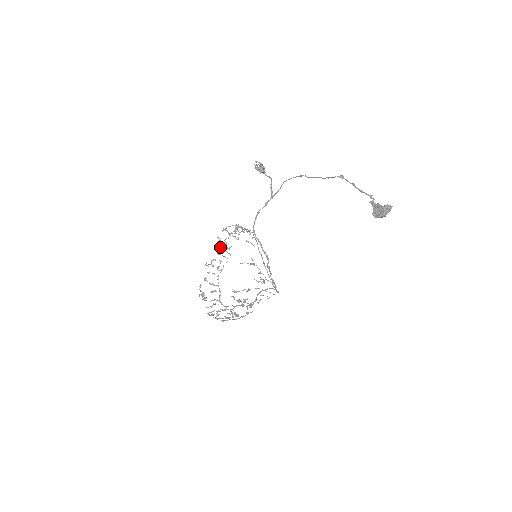
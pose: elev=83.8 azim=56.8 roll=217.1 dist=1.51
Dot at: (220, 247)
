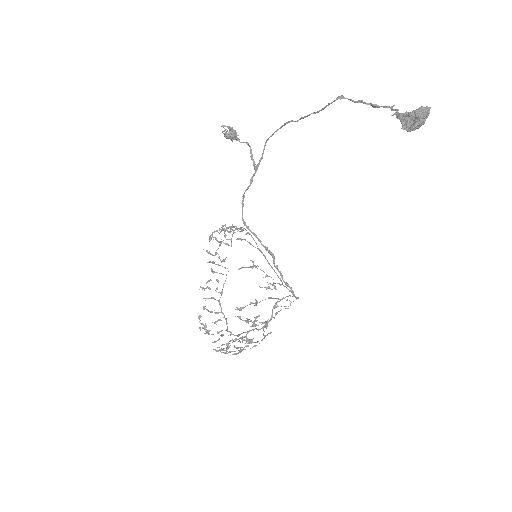
Dot at: (212, 262)
